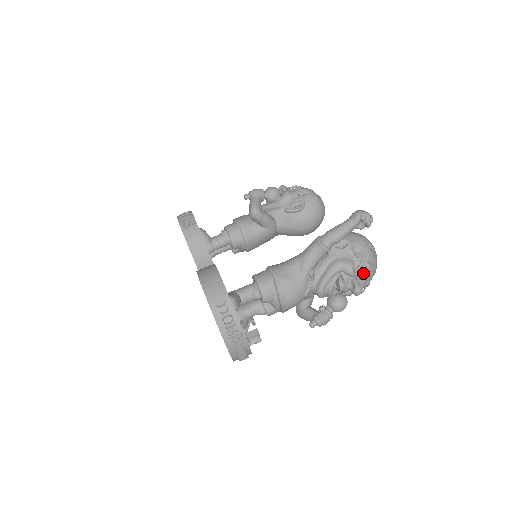
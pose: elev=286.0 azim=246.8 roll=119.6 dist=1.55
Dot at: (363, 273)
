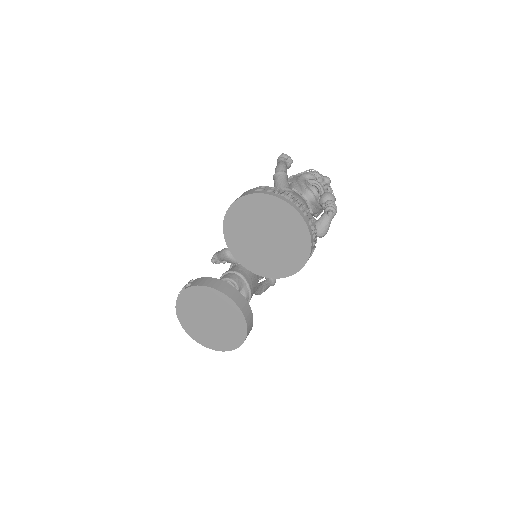
Dot at: occluded
